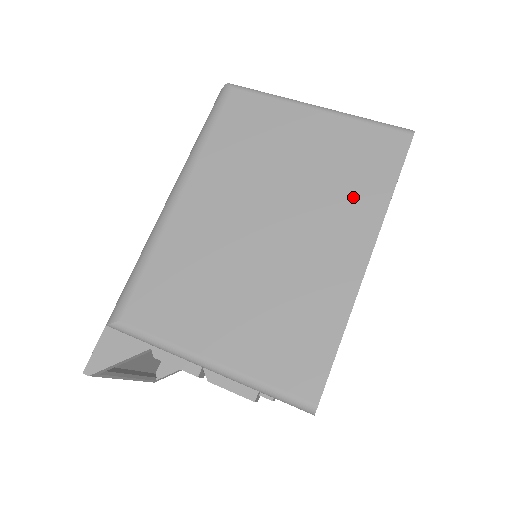
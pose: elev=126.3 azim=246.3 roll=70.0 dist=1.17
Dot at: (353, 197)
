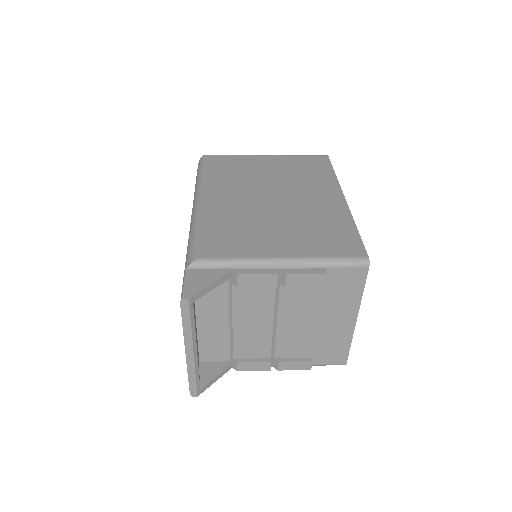
Dot at: (315, 179)
